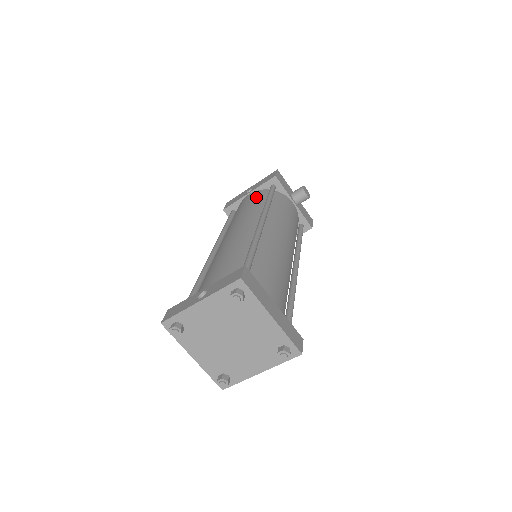
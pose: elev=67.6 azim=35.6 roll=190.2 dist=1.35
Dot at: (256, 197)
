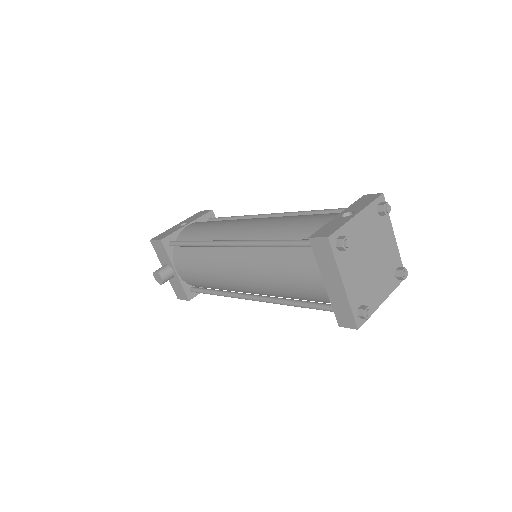
Dot at: (210, 221)
